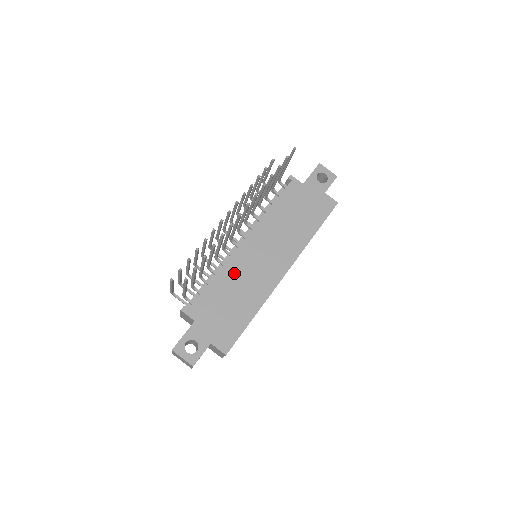
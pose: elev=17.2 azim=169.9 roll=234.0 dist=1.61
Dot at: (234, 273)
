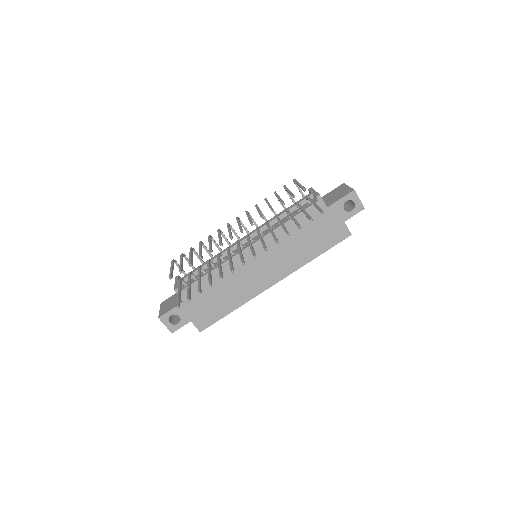
Dot at: (229, 273)
